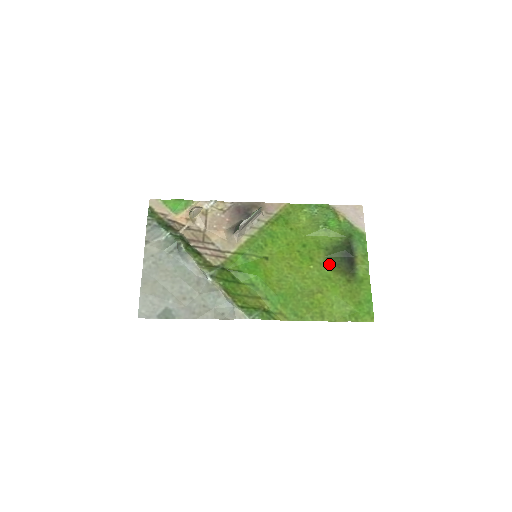
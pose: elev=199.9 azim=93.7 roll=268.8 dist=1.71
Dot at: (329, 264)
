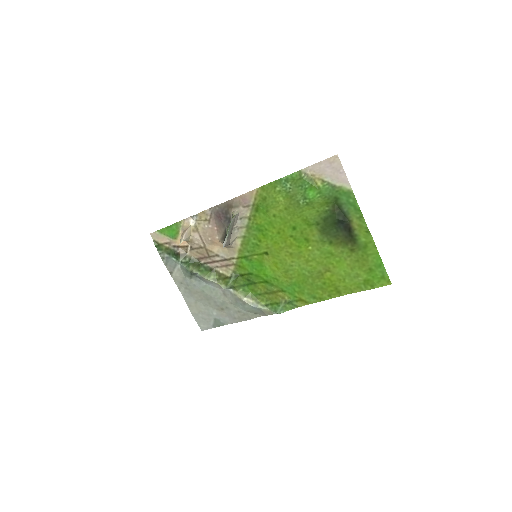
Dot at: (326, 239)
